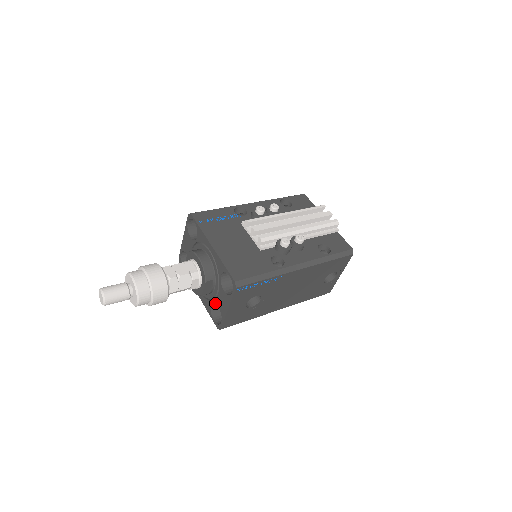
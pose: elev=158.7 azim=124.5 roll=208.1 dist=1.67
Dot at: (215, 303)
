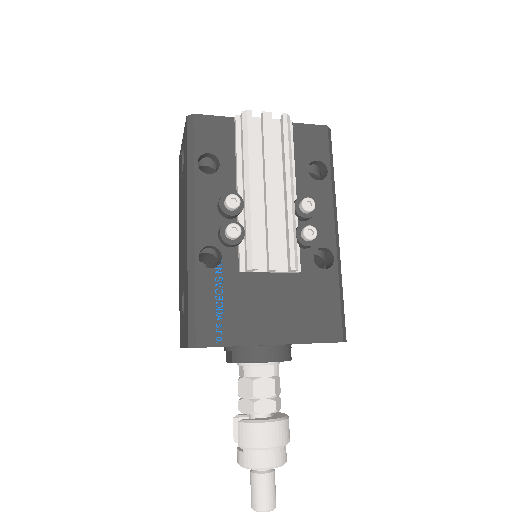
Dot at: occluded
